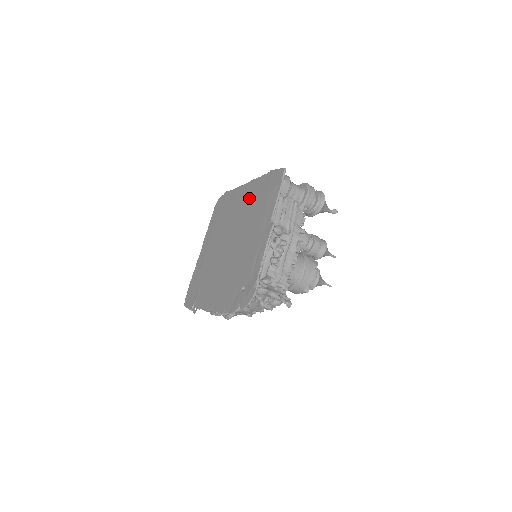
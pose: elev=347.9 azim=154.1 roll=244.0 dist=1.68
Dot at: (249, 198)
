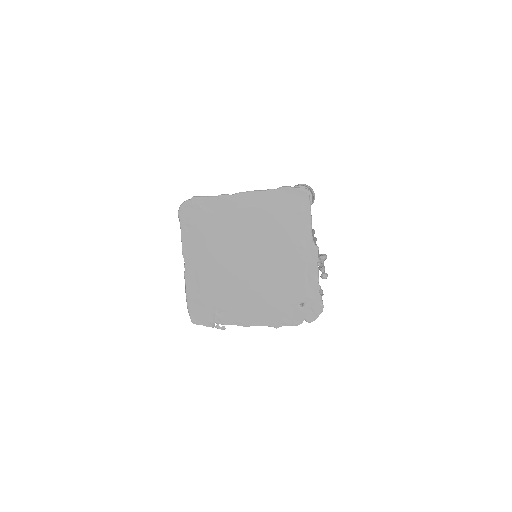
Dot at: (257, 214)
